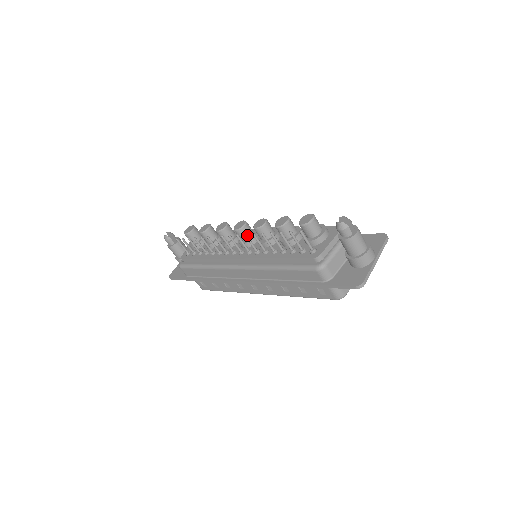
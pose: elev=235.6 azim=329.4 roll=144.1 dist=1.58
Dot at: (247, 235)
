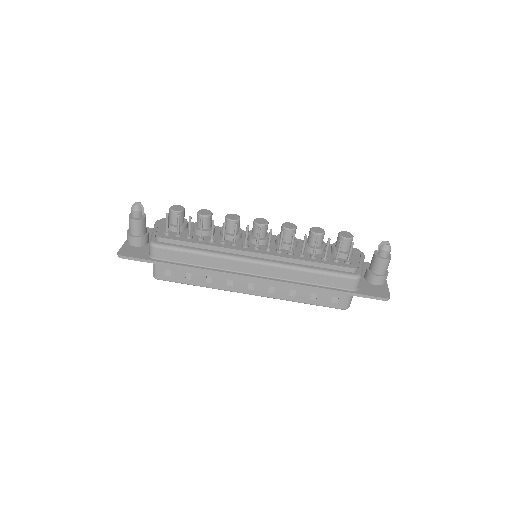
Dot at: (265, 233)
